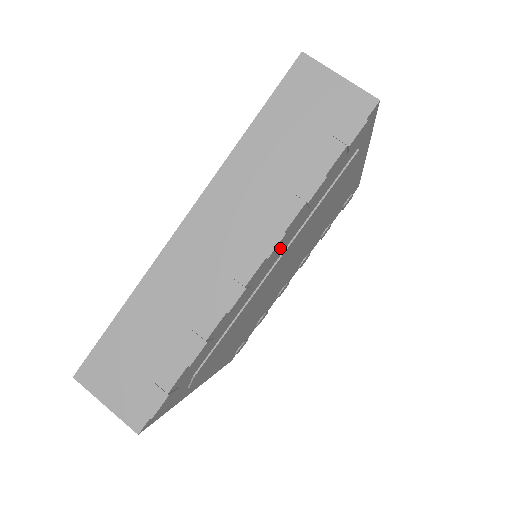
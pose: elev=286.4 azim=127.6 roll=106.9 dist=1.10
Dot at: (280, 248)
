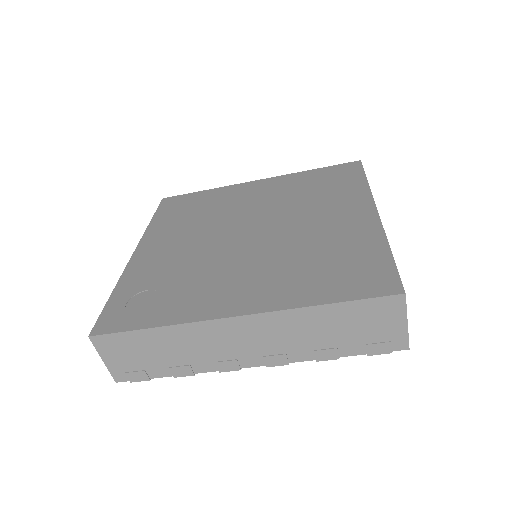
Dot at: occluded
